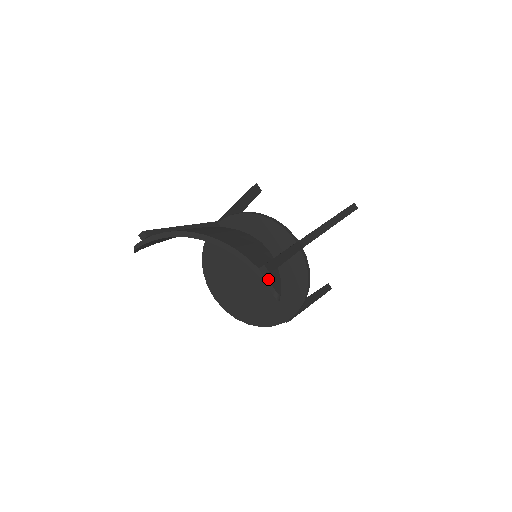
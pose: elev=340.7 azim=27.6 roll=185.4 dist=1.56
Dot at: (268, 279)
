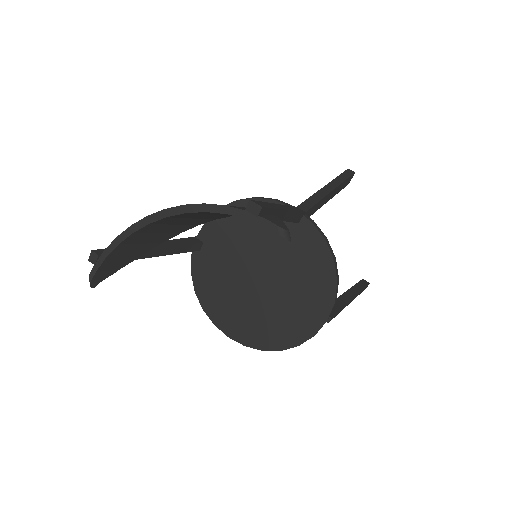
Dot at: (263, 217)
